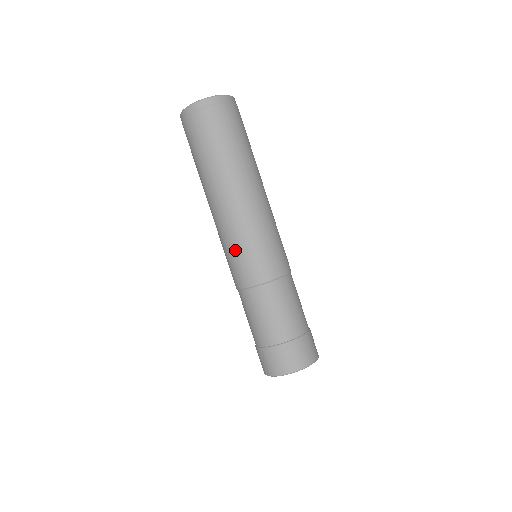
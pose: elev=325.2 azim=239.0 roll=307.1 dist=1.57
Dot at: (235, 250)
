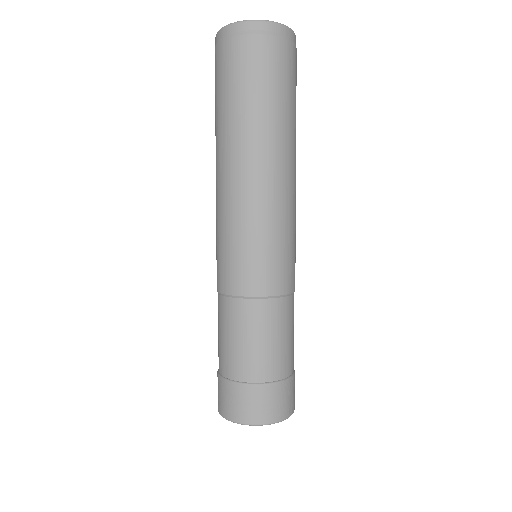
Dot at: (219, 240)
